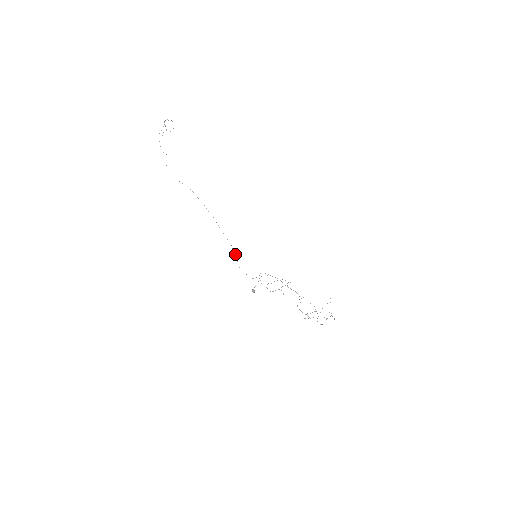
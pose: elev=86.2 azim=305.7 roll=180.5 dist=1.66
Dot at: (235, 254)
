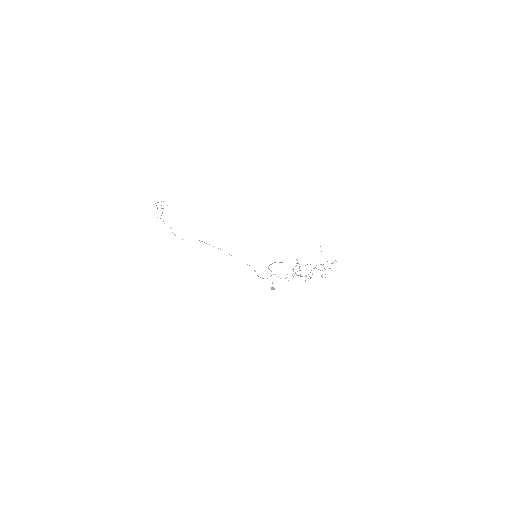
Dot at: occluded
